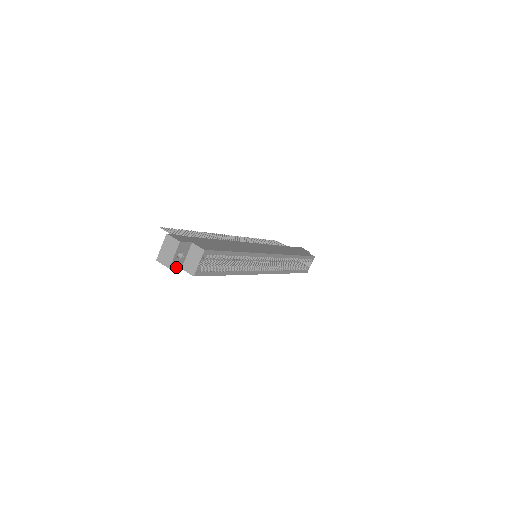
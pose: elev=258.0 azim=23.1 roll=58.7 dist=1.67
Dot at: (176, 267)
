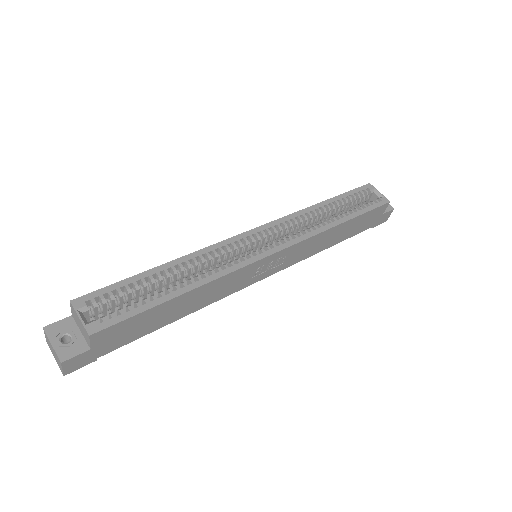
Dot at: (76, 354)
